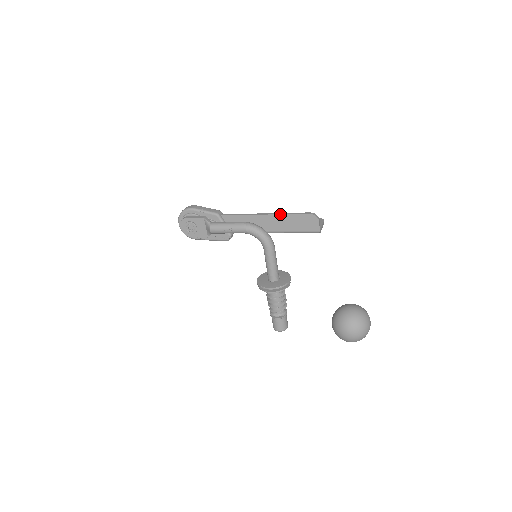
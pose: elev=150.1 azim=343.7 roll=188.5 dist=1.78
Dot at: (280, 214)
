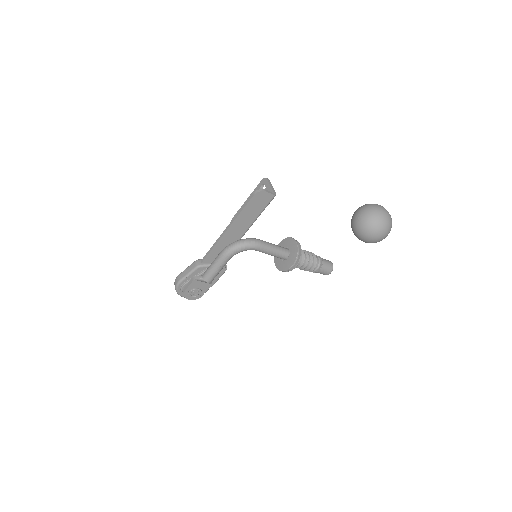
Dot at: (235, 219)
